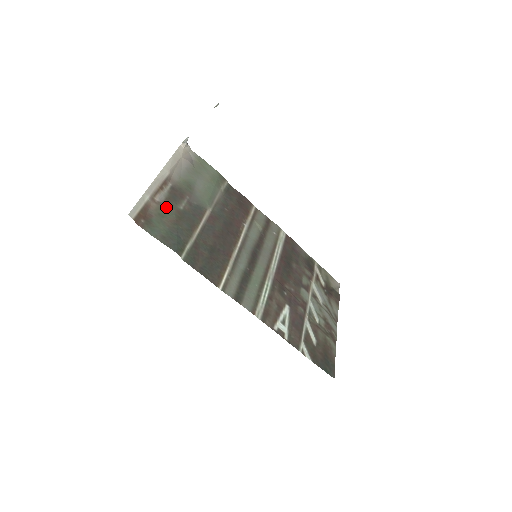
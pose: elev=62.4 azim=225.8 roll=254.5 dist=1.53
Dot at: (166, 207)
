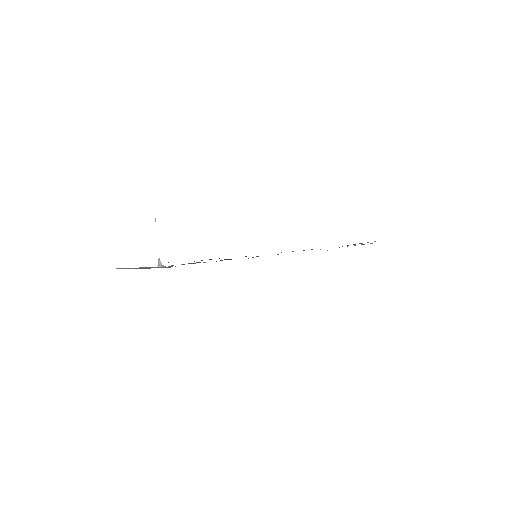
Dot at: occluded
